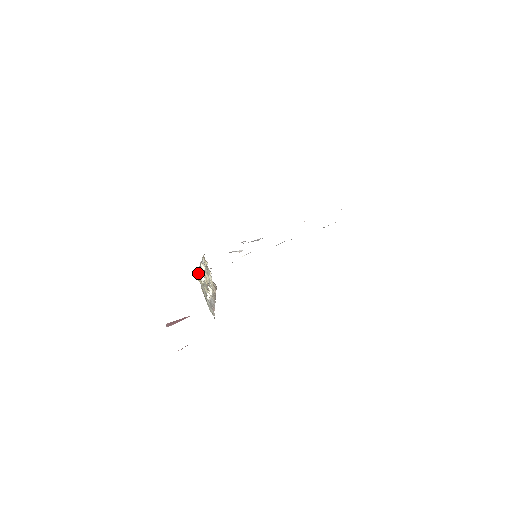
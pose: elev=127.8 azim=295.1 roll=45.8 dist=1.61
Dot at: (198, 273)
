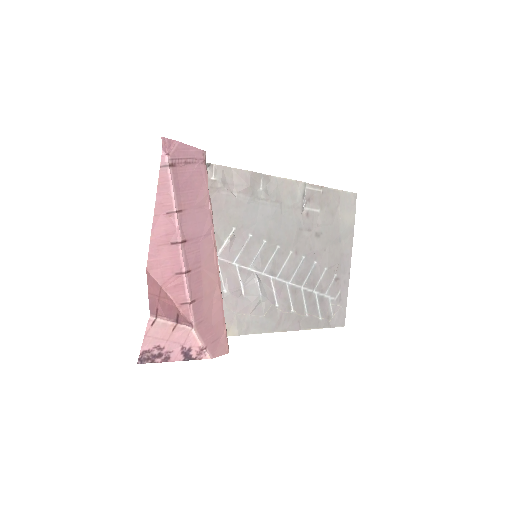
Dot at: occluded
